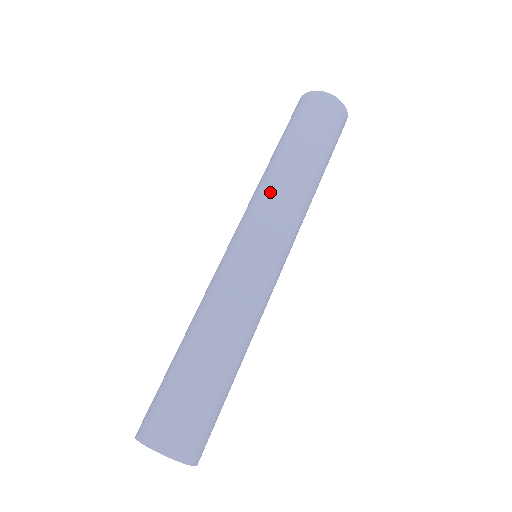
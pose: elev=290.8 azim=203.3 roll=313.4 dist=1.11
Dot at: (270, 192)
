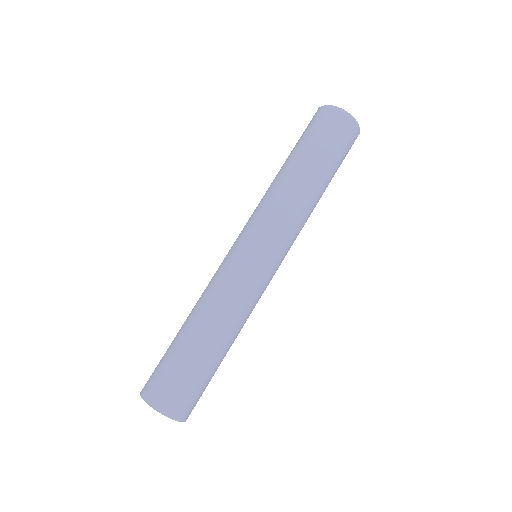
Dot at: (283, 208)
